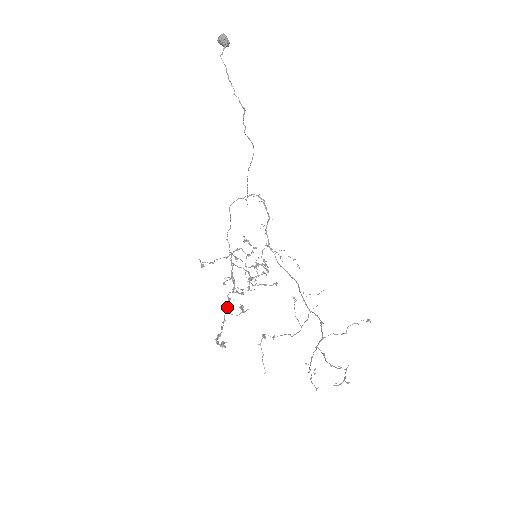
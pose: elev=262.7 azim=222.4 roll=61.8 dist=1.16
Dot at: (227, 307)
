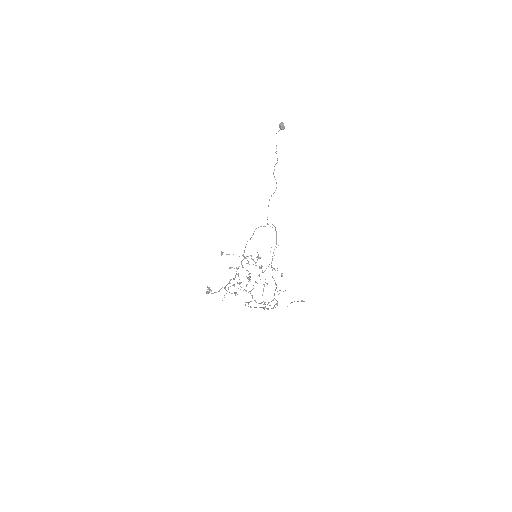
Dot at: occluded
